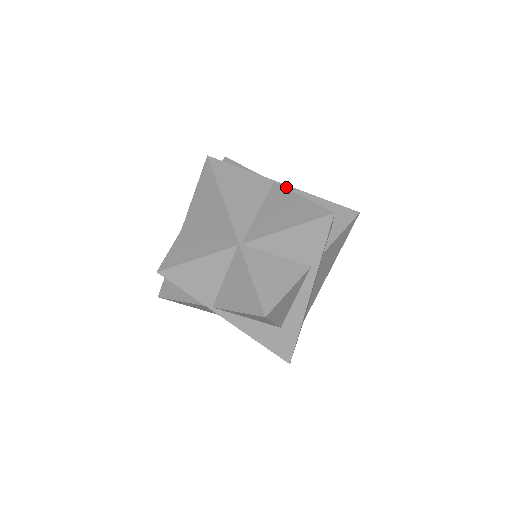
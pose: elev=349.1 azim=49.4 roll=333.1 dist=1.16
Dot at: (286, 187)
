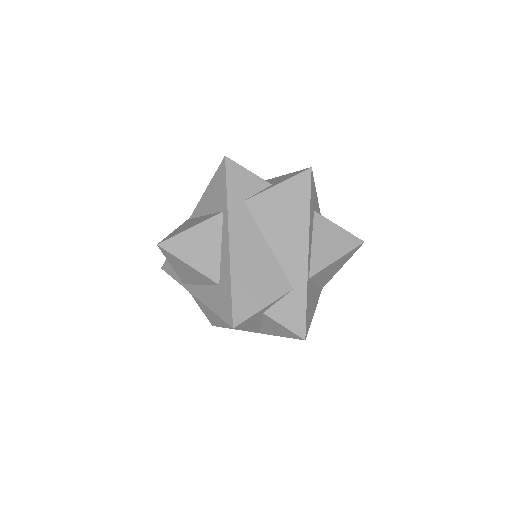
Dot at: occluded
